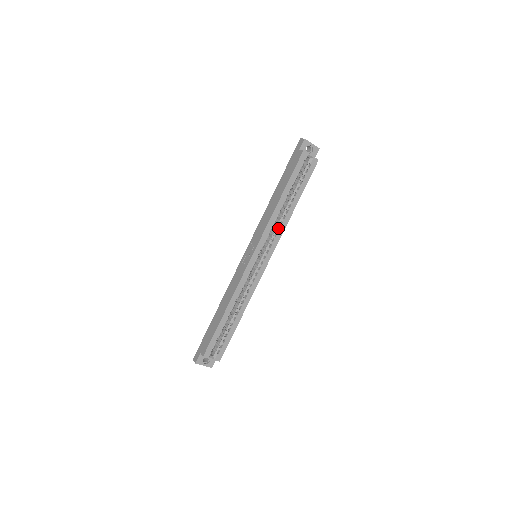
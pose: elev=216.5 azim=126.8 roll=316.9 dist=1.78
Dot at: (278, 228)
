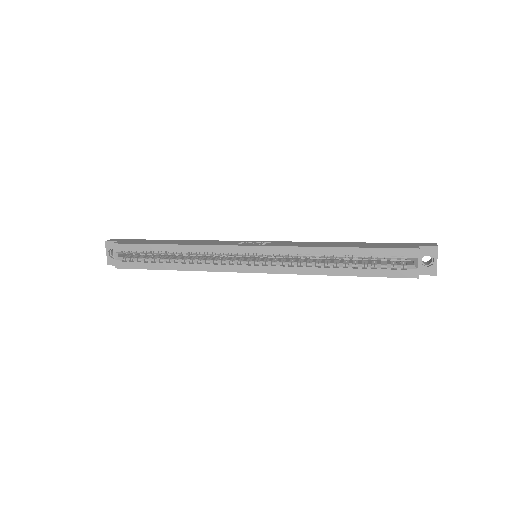
Dot at: (301, 265)
